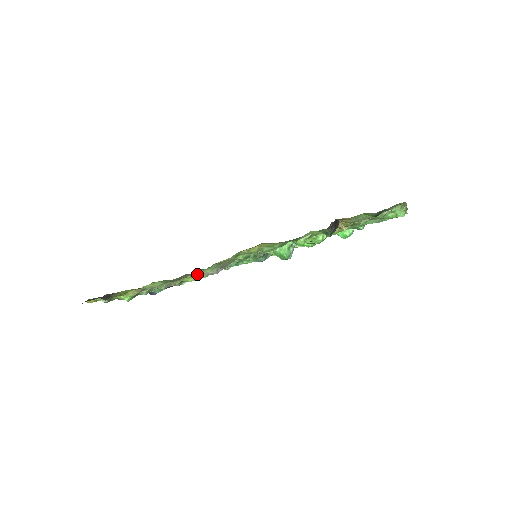
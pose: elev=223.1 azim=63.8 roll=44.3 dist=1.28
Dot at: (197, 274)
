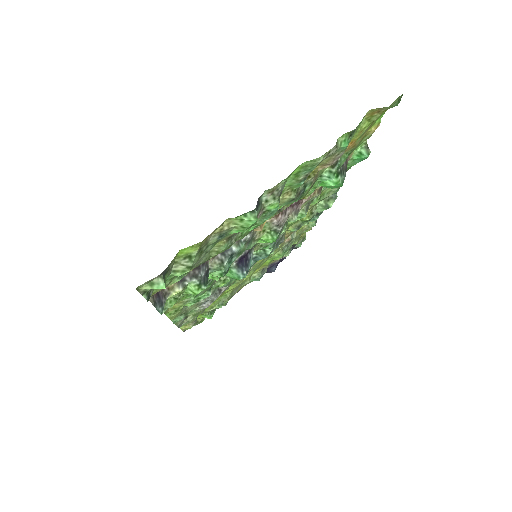
Dot at: (193, 314)
